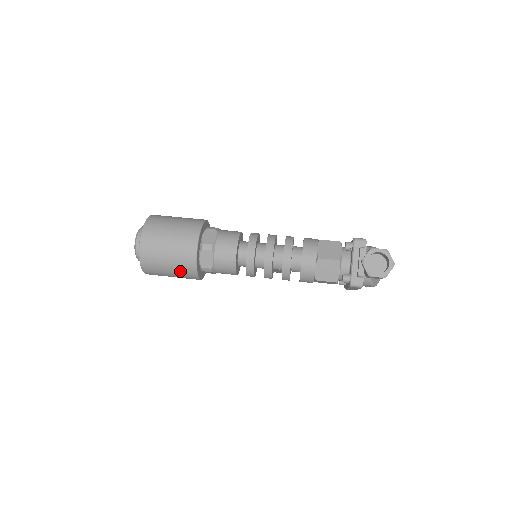
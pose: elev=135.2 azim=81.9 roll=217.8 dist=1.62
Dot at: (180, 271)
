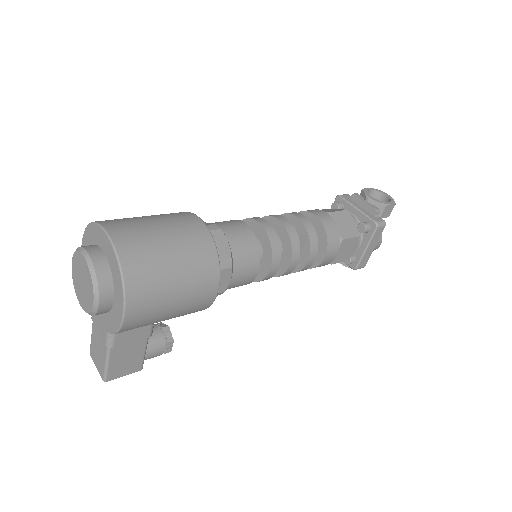
Dot at: (193, 269)
